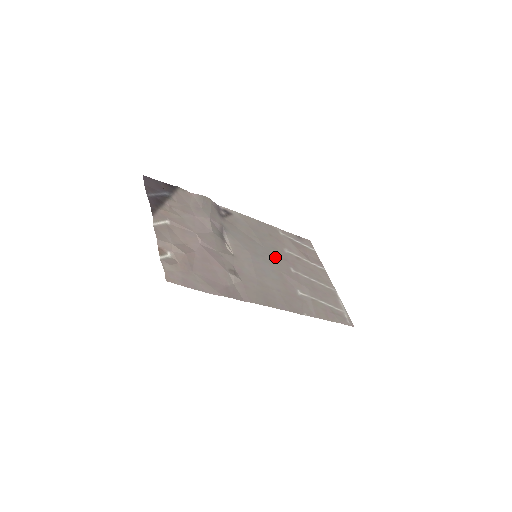
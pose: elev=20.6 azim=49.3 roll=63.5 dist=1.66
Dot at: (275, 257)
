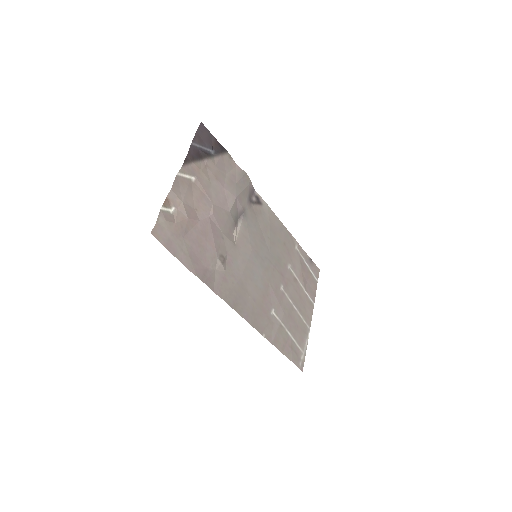
Dot at: (274, 267)
